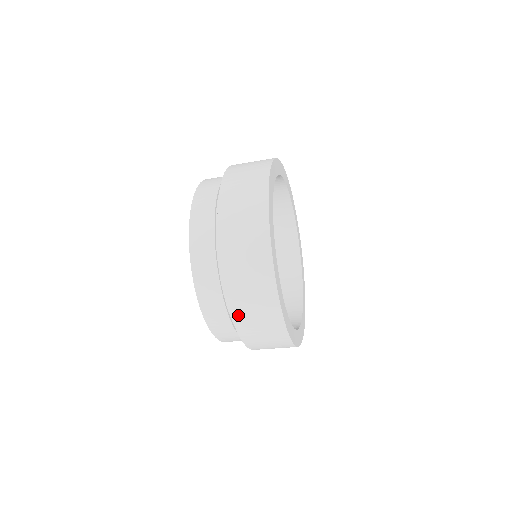
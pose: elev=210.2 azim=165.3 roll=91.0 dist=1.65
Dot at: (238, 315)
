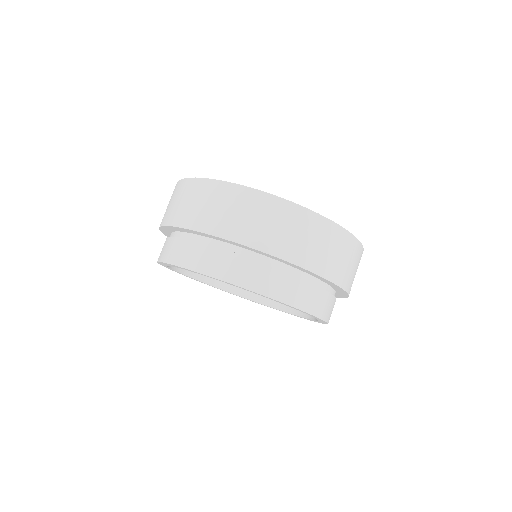
Dot at: (224, 231)
